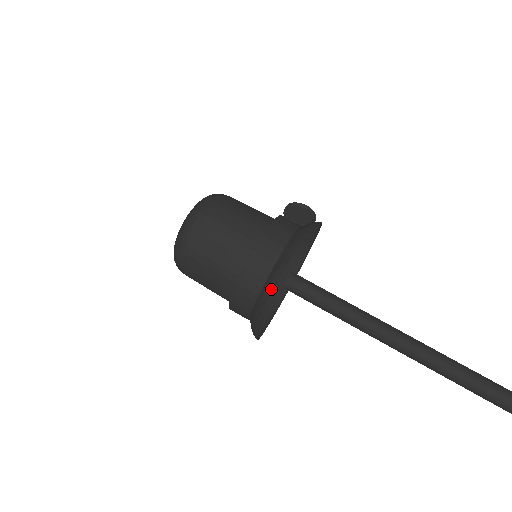
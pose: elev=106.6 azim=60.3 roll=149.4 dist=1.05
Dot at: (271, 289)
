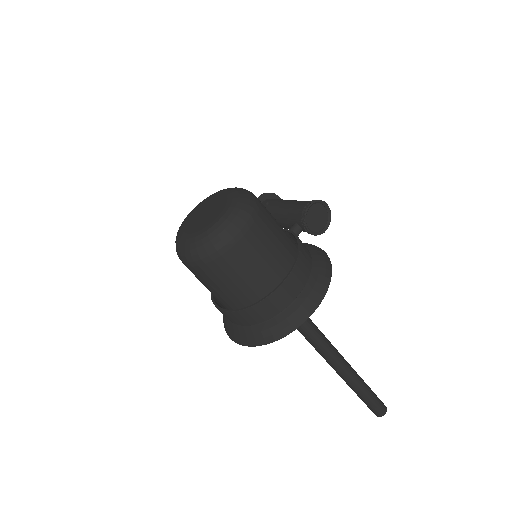
Dot at: (258, 337)
